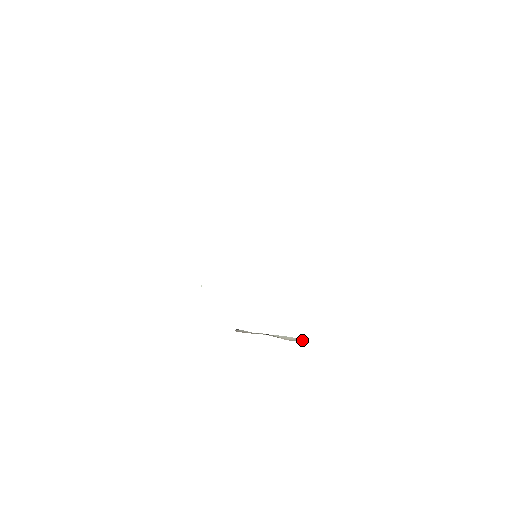
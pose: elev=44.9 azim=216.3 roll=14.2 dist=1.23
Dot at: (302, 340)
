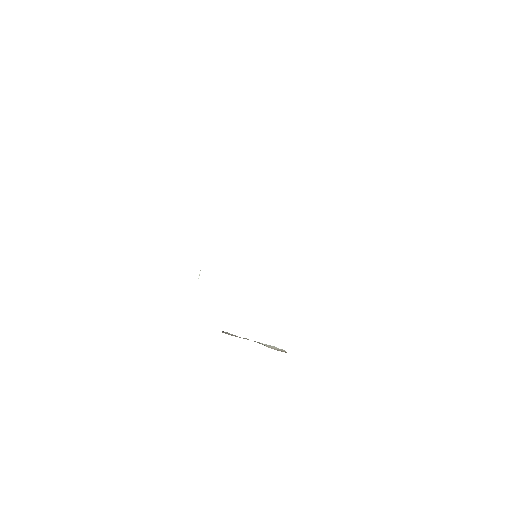
Dot at: (285, 351)
